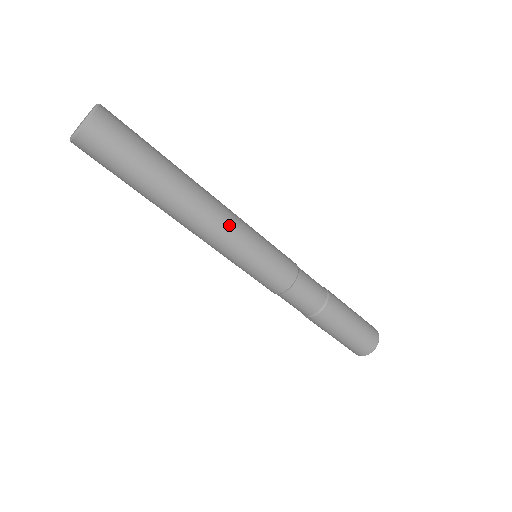
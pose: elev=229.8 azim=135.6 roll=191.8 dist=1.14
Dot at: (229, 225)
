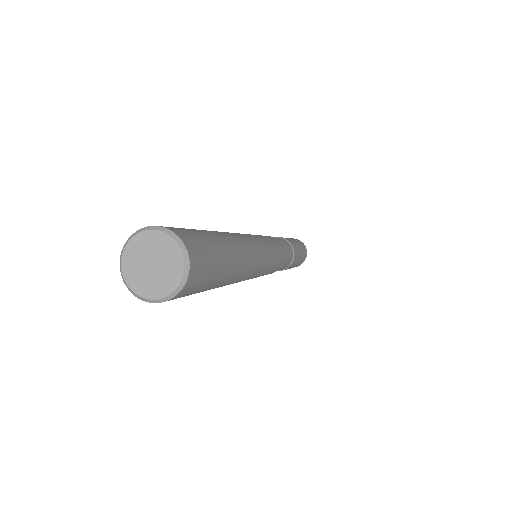
Dot at: (261, 249)
